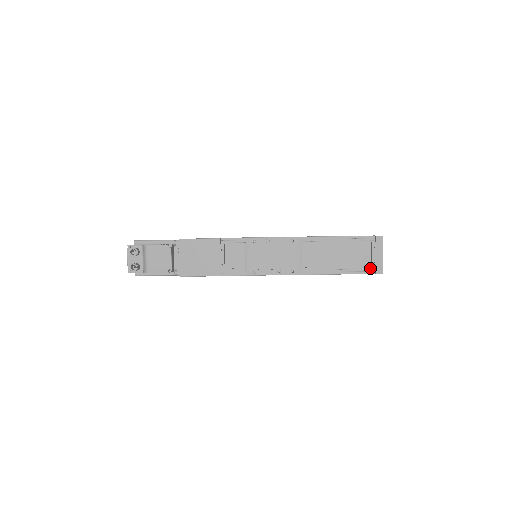
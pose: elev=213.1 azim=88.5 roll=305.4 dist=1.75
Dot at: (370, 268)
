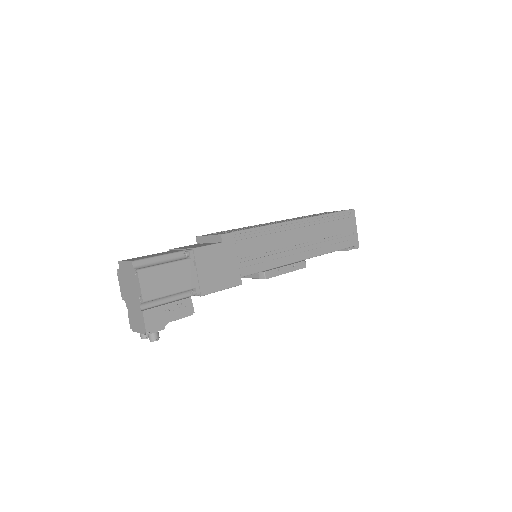
Dot at: occluded
